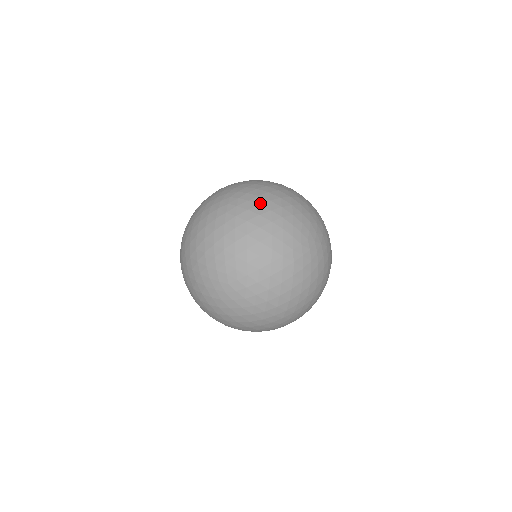
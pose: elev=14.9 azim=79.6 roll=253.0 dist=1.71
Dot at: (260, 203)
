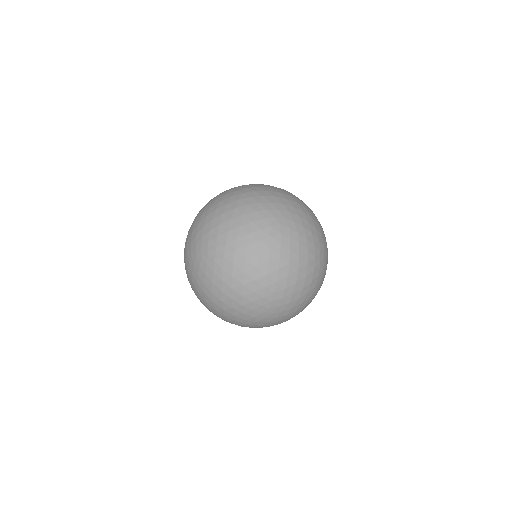
Dot at: (307, 237)
